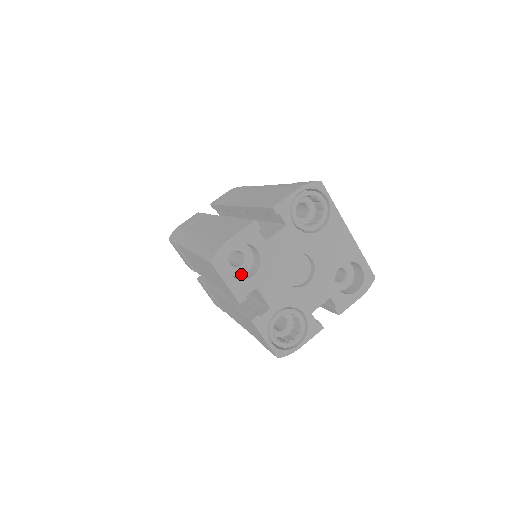
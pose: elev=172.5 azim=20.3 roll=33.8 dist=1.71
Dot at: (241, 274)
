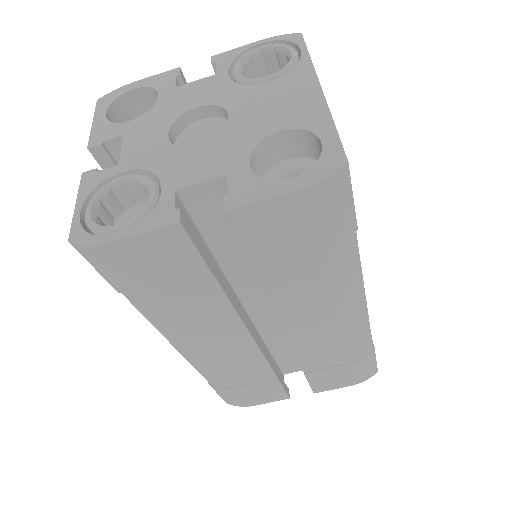
Dot at: occluded
